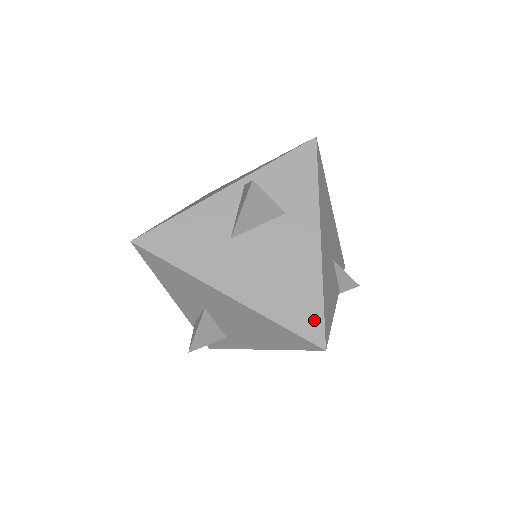
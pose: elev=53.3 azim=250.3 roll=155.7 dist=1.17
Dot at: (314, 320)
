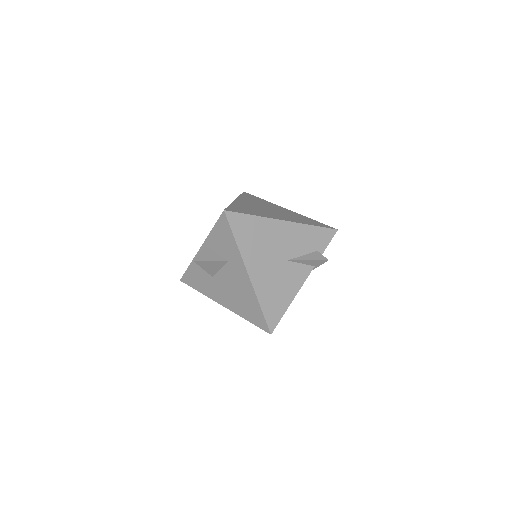
Dot at: (261, 319)
